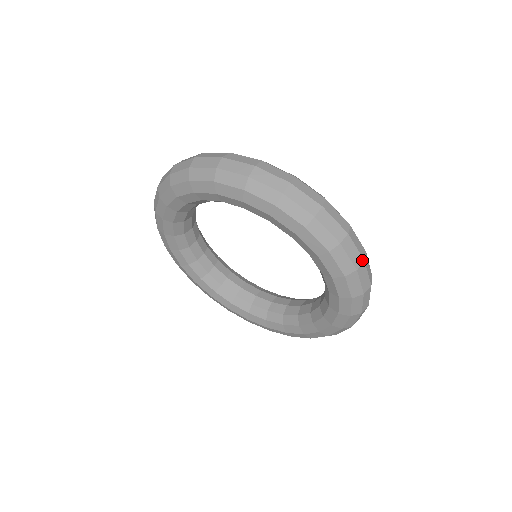
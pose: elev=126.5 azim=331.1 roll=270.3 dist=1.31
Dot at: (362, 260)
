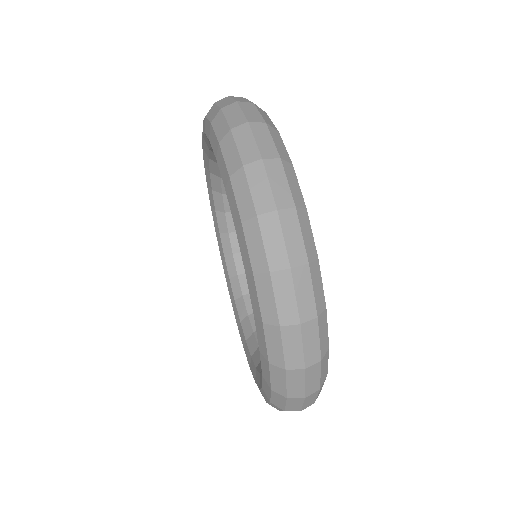
Dot at: (299, 410)
